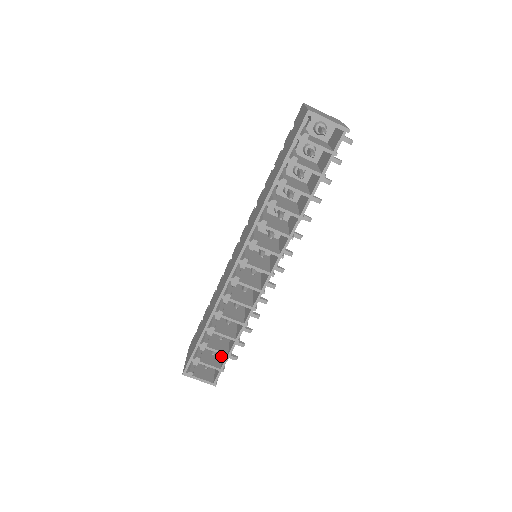
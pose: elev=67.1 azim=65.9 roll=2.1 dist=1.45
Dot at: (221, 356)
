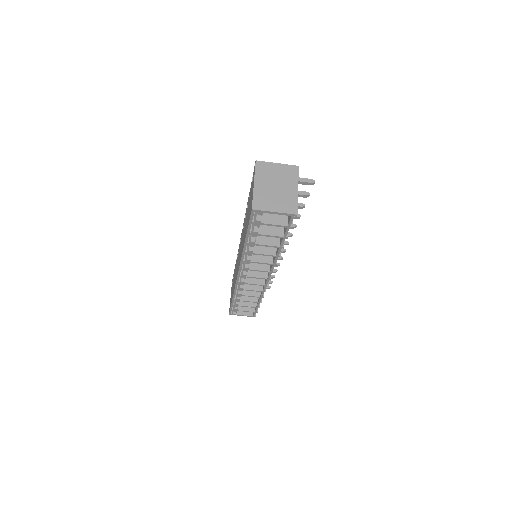
Dot at: occluded
